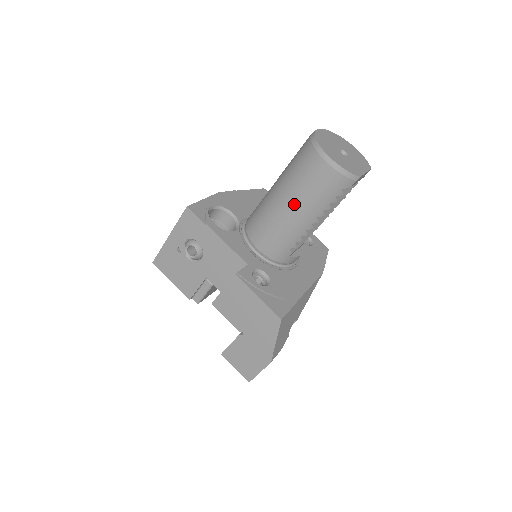
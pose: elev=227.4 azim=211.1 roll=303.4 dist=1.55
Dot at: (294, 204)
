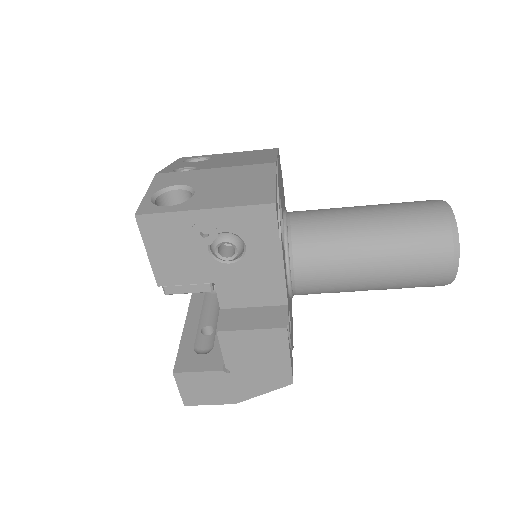
Dot at: (382, 273)
